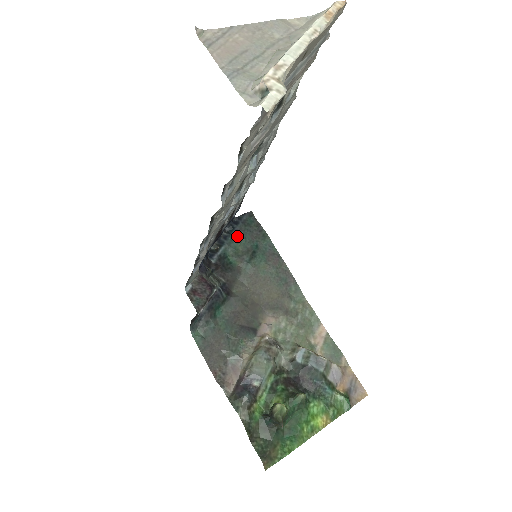
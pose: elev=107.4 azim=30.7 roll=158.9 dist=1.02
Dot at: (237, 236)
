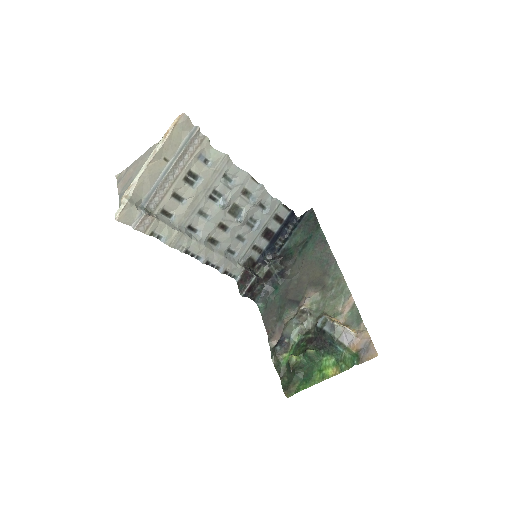
Dot at: (298, 231)
